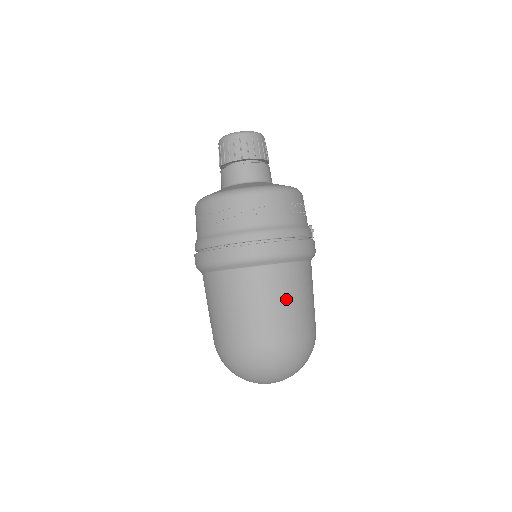
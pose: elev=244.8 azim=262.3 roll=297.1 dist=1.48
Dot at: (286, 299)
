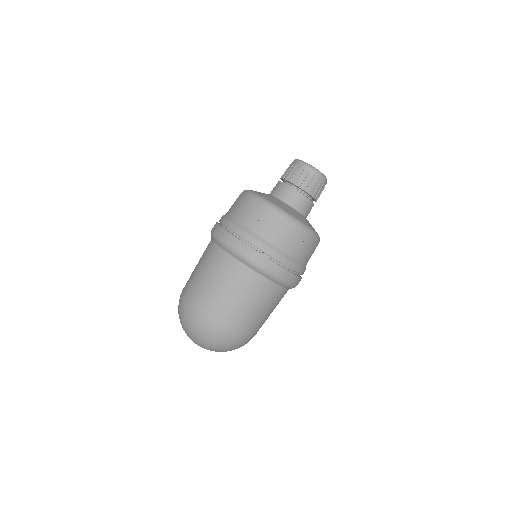
Dot at: (267, 311)
